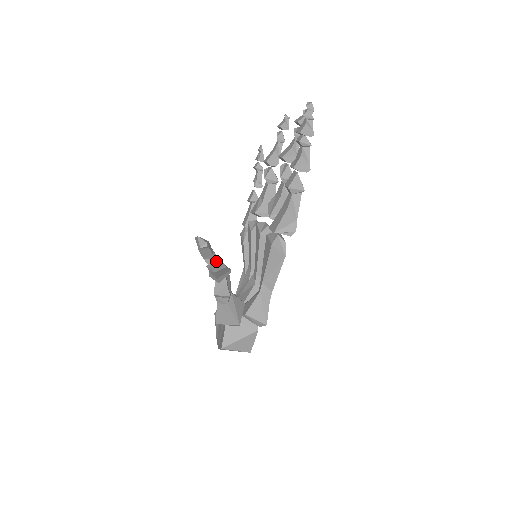
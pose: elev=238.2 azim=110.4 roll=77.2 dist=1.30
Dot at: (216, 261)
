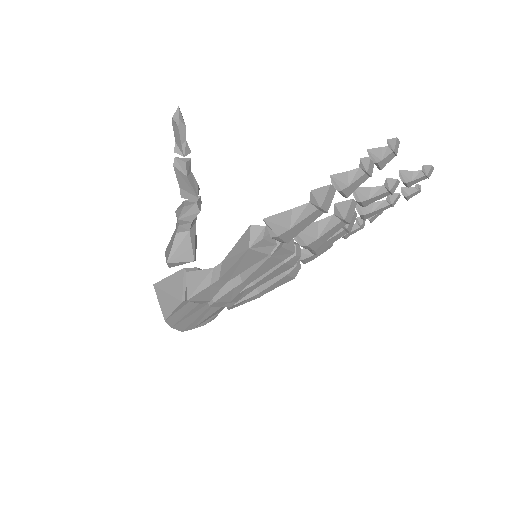
Dot at: (183, 158)
